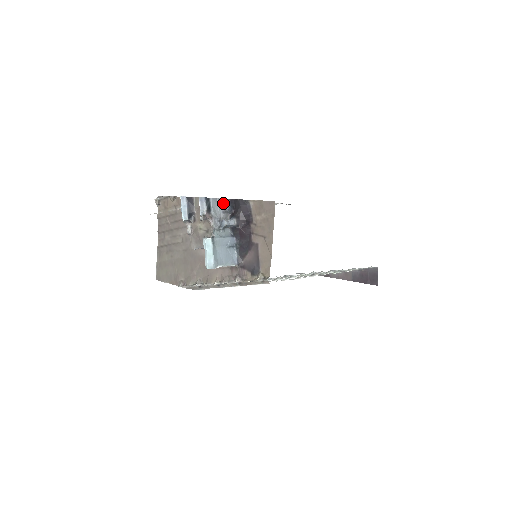
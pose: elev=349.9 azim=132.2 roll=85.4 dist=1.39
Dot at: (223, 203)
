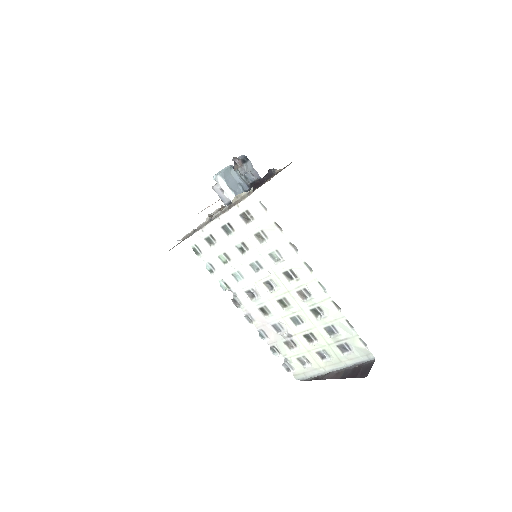
Dot at: (256, 174)
